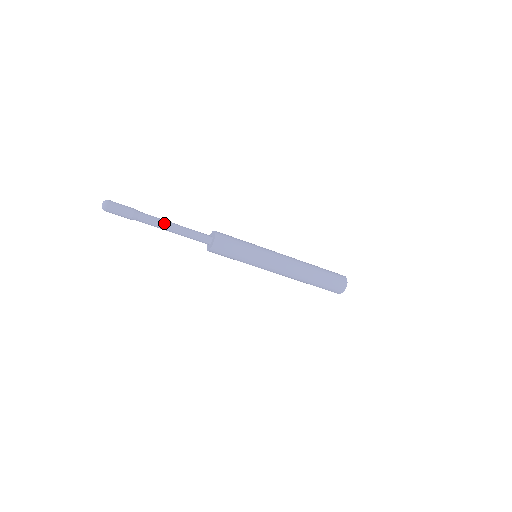
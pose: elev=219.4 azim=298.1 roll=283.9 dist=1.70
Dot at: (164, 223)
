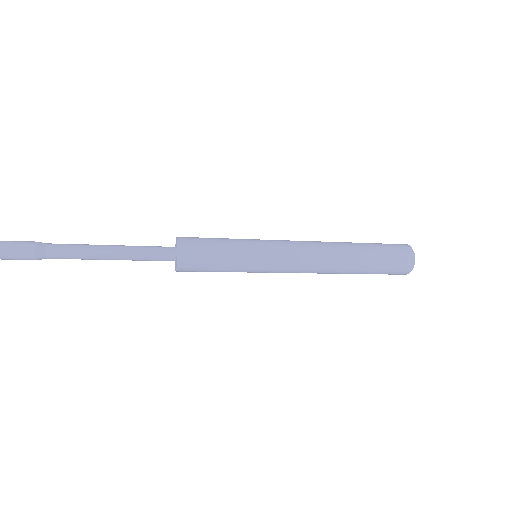
Dot at: (90, 249)
